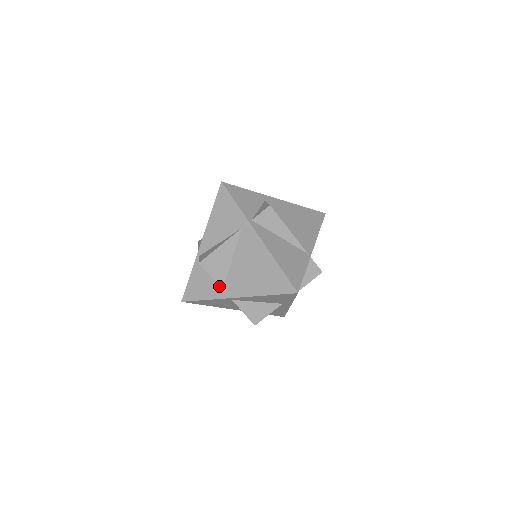
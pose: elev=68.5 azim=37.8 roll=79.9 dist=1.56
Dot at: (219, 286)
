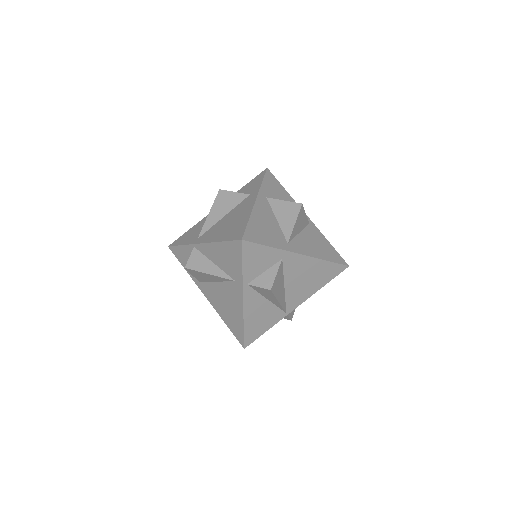
Dot at: occluded
